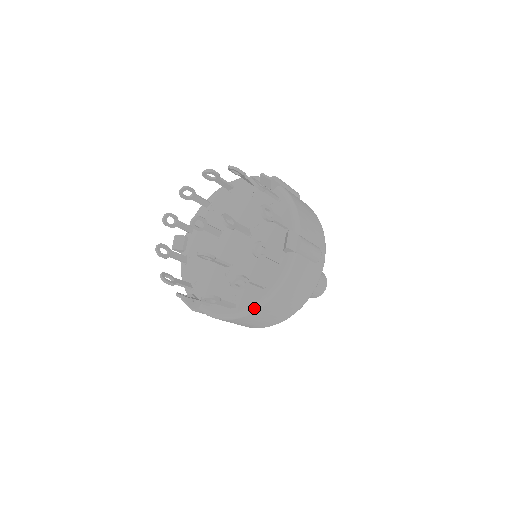
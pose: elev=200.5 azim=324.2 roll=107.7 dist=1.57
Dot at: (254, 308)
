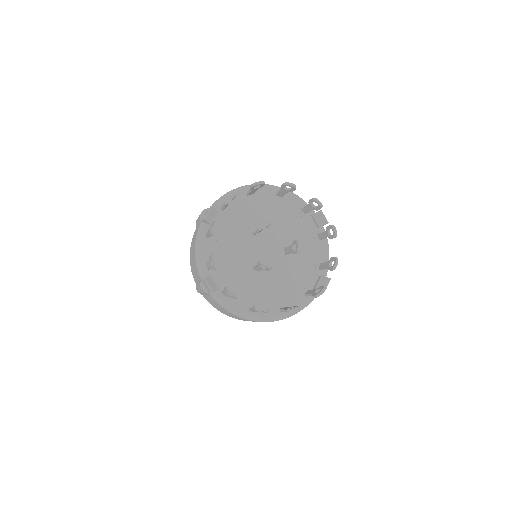
Dot at: (270, 320)
